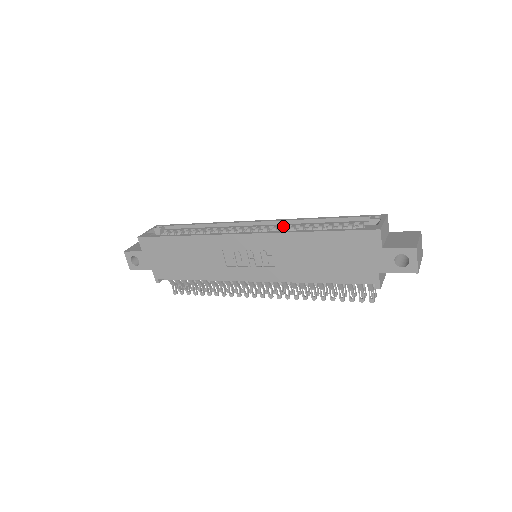
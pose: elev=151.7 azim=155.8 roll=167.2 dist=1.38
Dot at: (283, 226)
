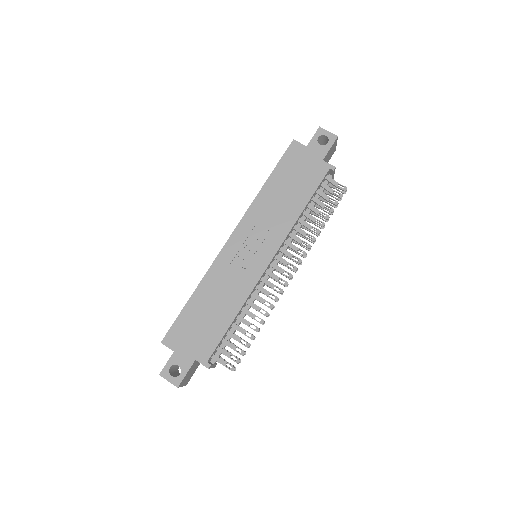
Dot at: occluded
